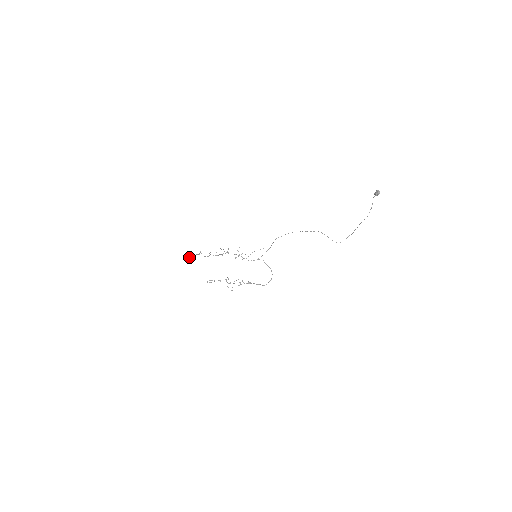
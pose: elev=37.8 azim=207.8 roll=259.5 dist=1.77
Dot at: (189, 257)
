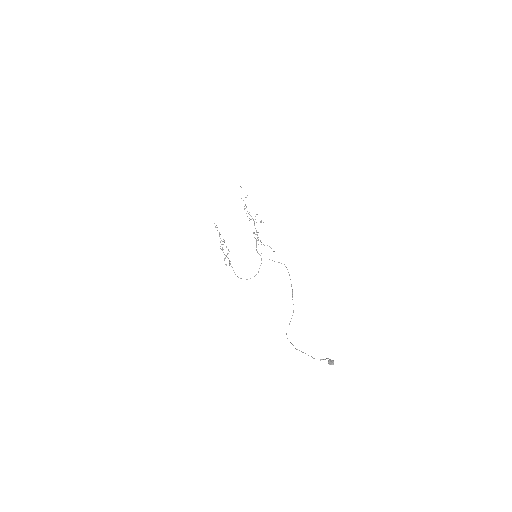
Dot at: occluded
